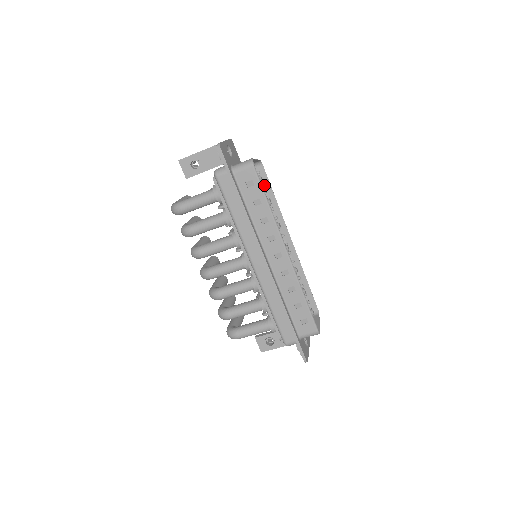
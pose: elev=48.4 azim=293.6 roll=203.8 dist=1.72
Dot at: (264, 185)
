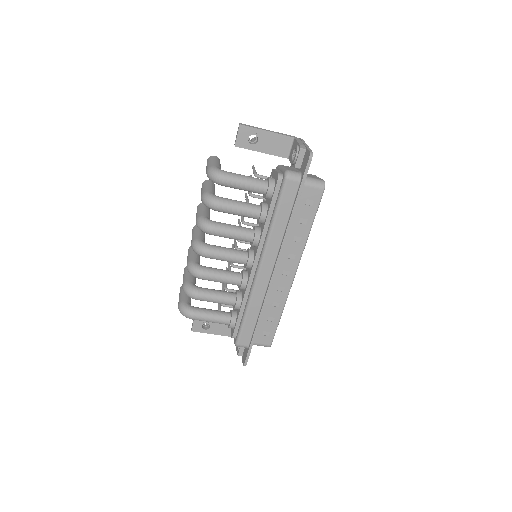
Dot at: occluded
